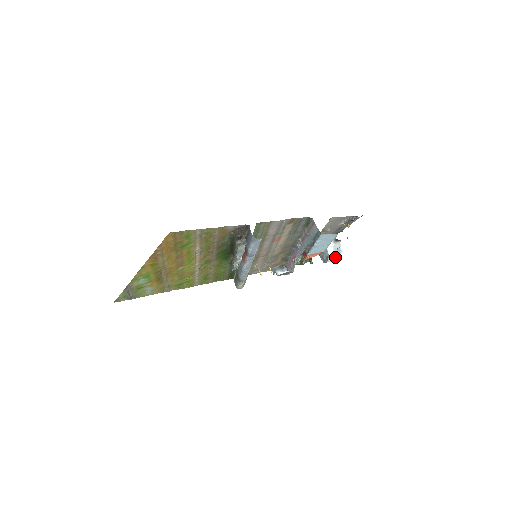
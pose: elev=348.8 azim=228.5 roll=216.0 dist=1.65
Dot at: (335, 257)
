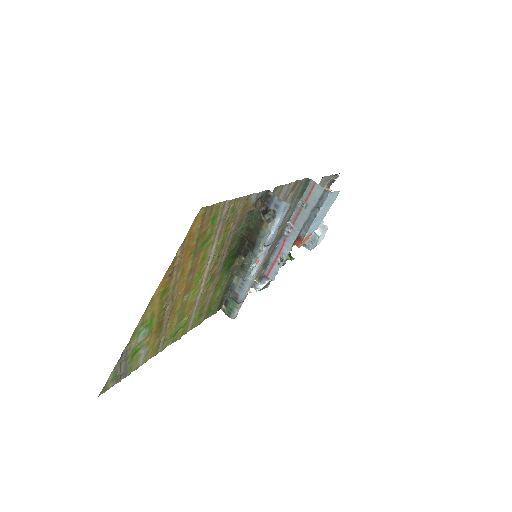
Dot at: (322, 237)
